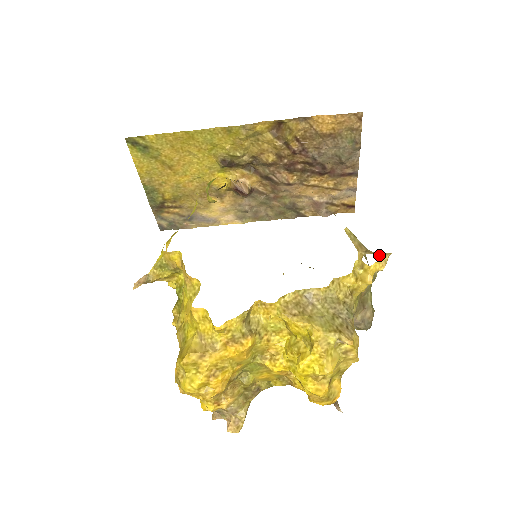
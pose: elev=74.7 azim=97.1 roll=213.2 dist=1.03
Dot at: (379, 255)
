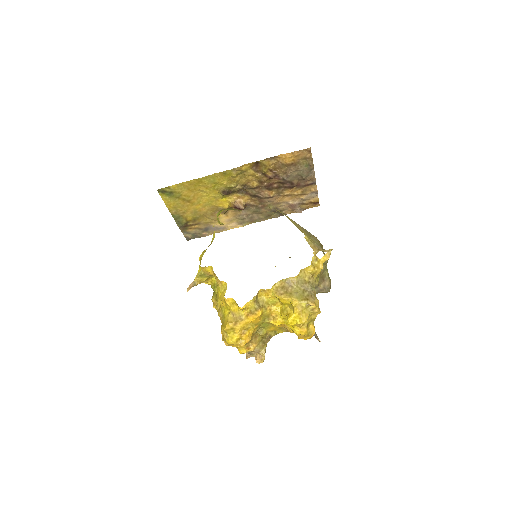
Dot at: (325, 251)
